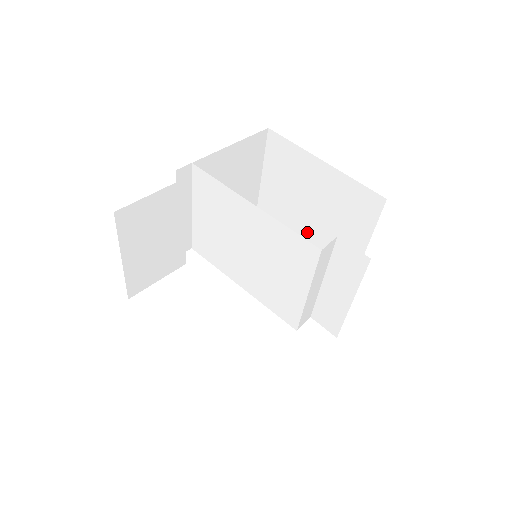
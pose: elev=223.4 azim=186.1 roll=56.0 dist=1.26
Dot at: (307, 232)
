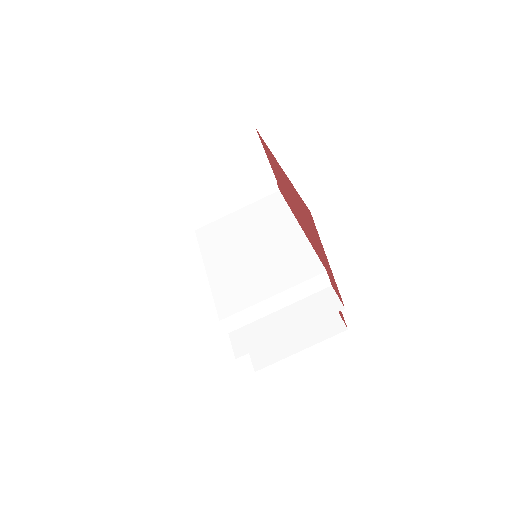
Dot at: occluded
